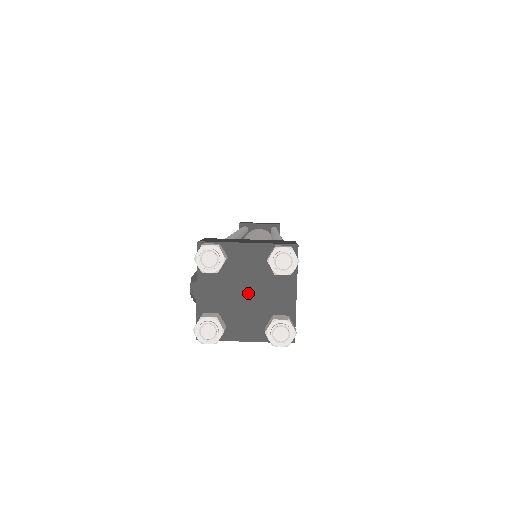
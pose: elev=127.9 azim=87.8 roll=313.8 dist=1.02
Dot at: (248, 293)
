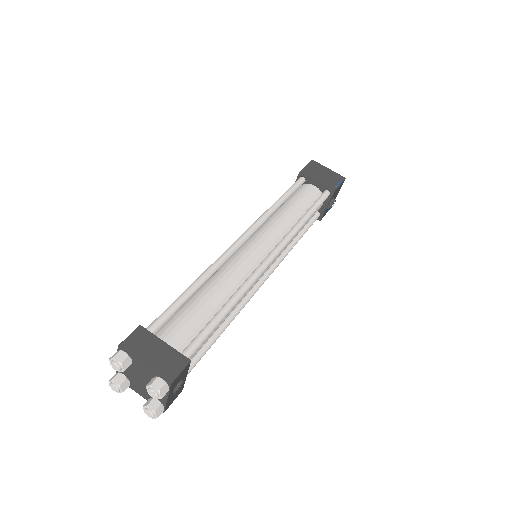
Dot at: (143, 381)
